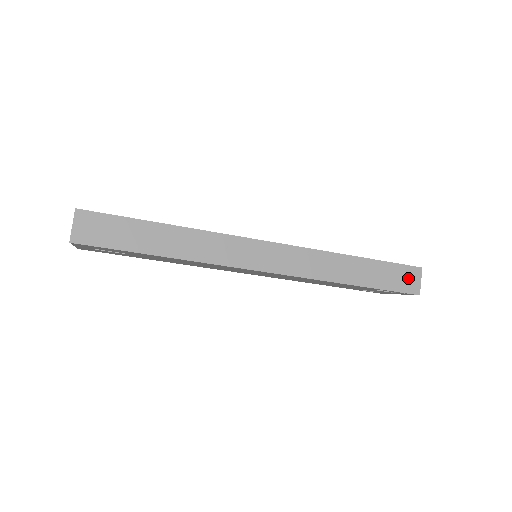
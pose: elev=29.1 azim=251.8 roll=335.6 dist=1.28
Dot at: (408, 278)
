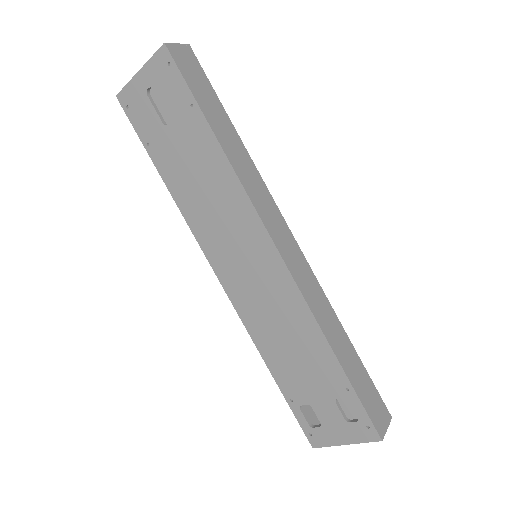
Dot at: (379, 411)
